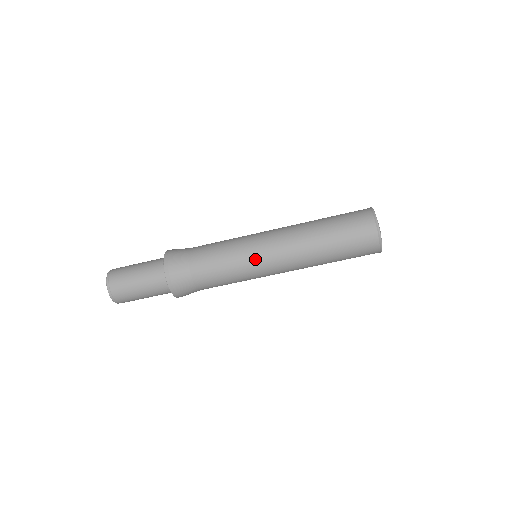
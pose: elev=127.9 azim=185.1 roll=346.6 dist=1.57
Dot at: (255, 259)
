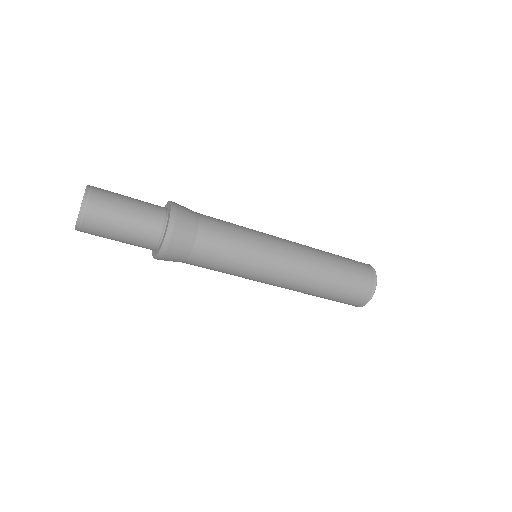
Dot at: (268, 239)
